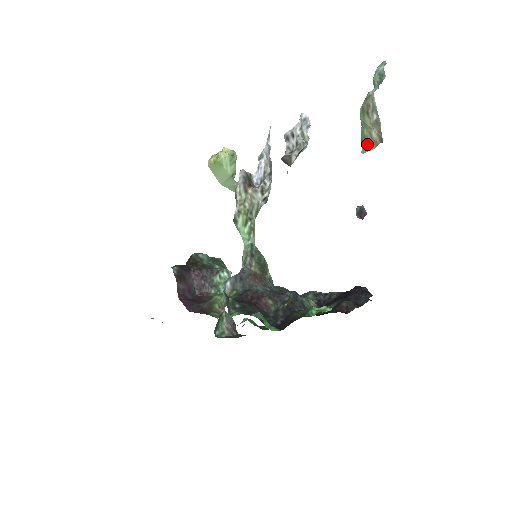
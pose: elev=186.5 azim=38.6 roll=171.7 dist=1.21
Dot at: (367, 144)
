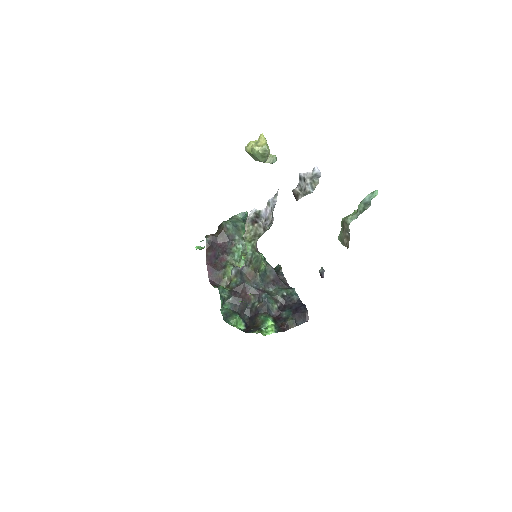
Dot at: (341, 238)
